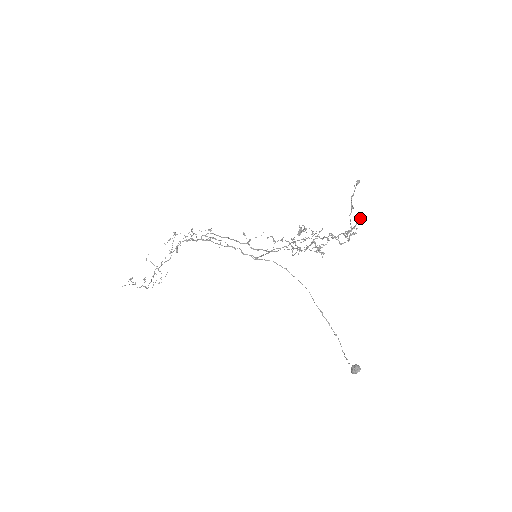
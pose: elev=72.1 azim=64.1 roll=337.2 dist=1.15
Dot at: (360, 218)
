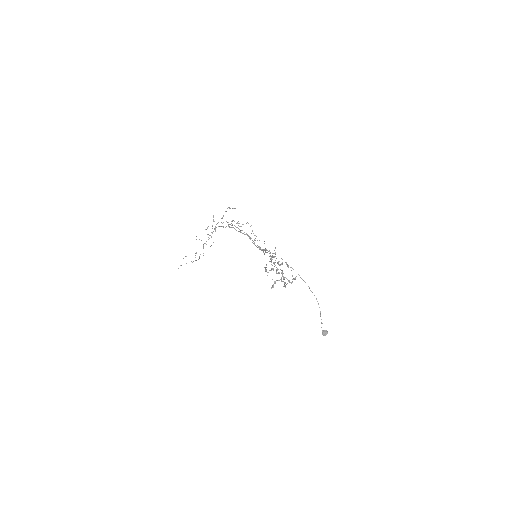
Dot at: (286, 284)
